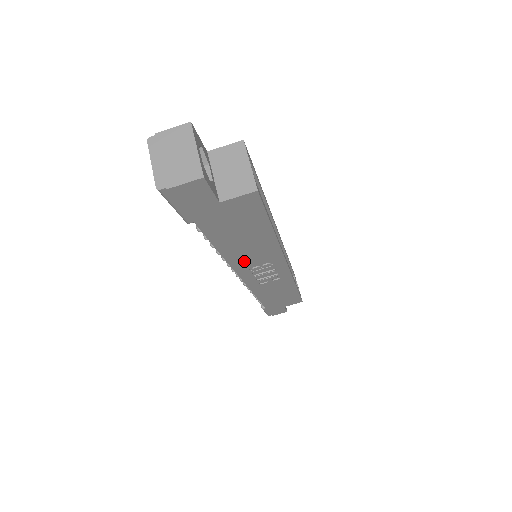
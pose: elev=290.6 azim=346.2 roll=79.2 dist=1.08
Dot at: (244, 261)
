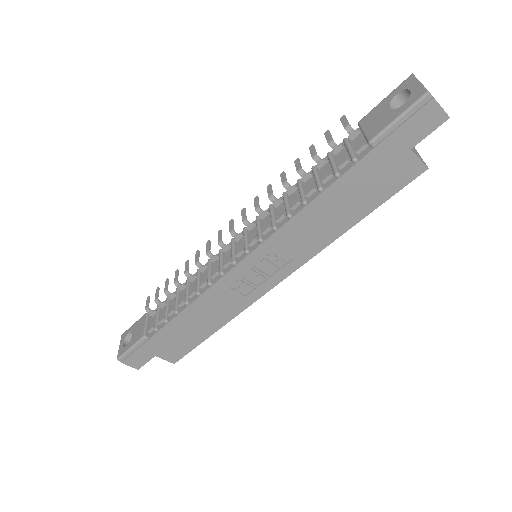
Dot at: (291, 235)
